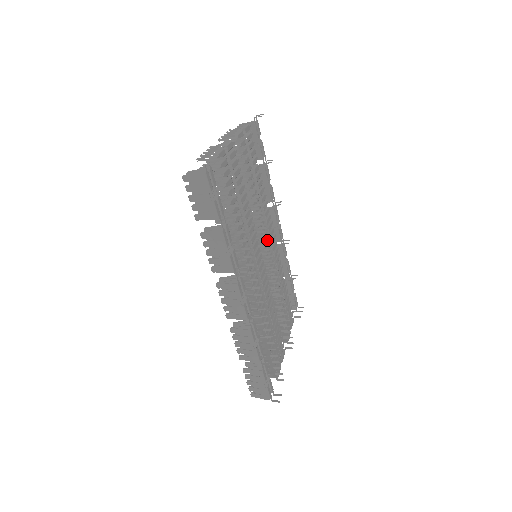
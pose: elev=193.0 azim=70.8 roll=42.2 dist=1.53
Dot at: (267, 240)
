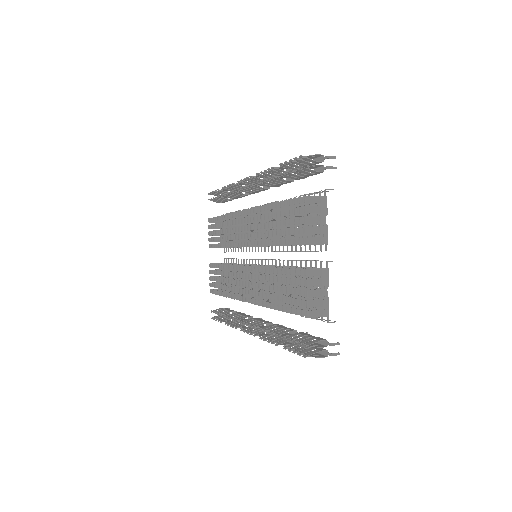
Dot at: occluded
